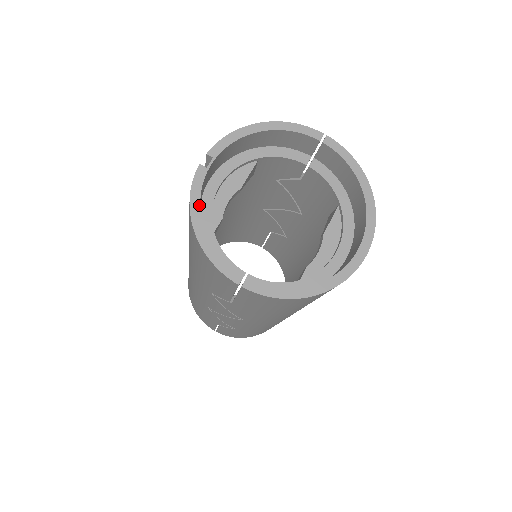
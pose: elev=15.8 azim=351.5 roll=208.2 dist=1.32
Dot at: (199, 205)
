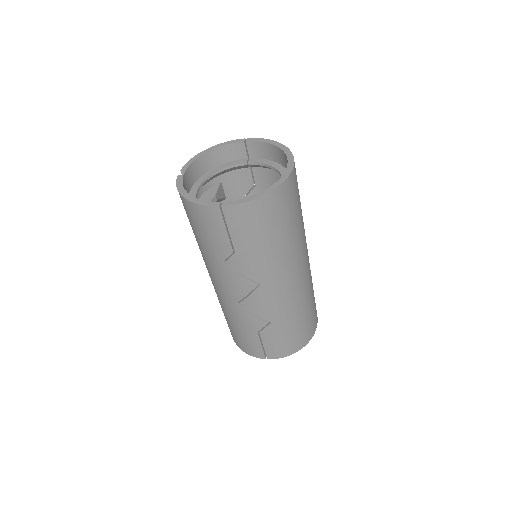
Dot at: (183, 188)
